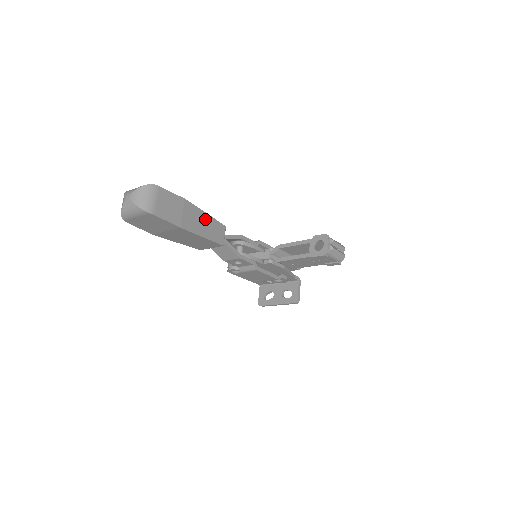
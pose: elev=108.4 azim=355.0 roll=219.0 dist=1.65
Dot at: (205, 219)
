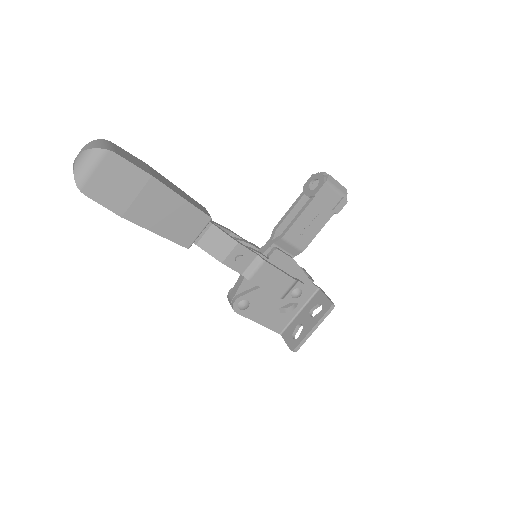
Dot at: (178, 189)
